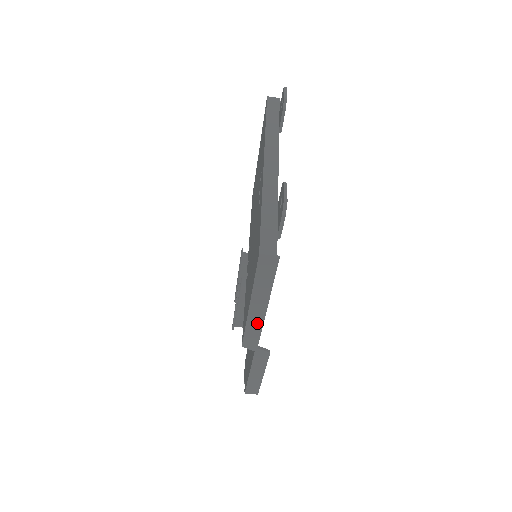
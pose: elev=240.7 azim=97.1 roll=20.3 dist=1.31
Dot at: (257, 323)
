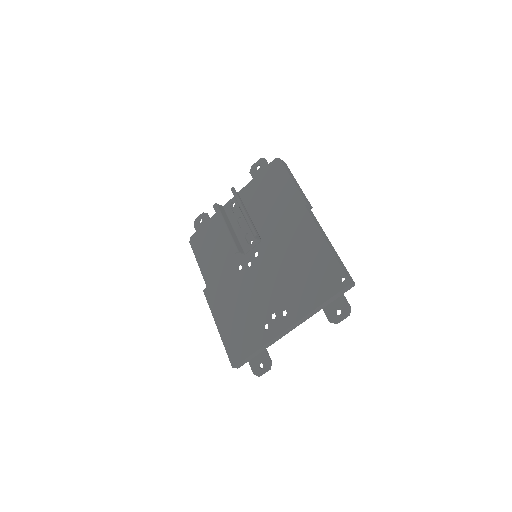
Dot at: occluded
